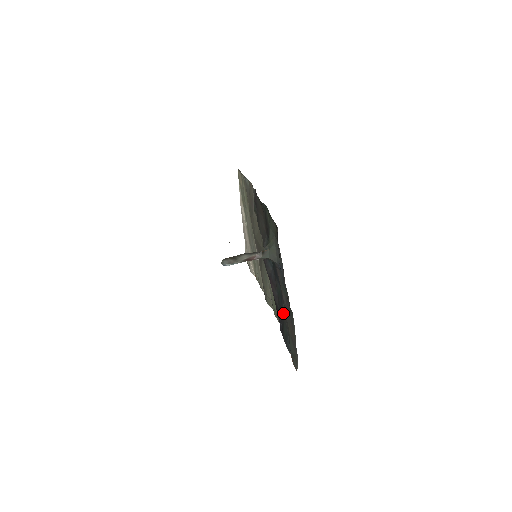
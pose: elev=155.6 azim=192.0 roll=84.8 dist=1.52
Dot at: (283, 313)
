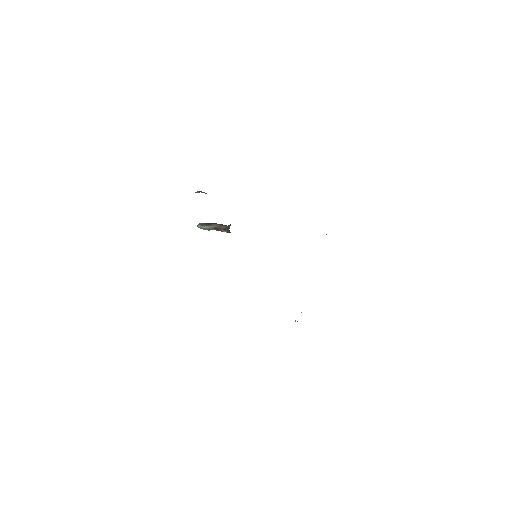
Dot at: occluded
